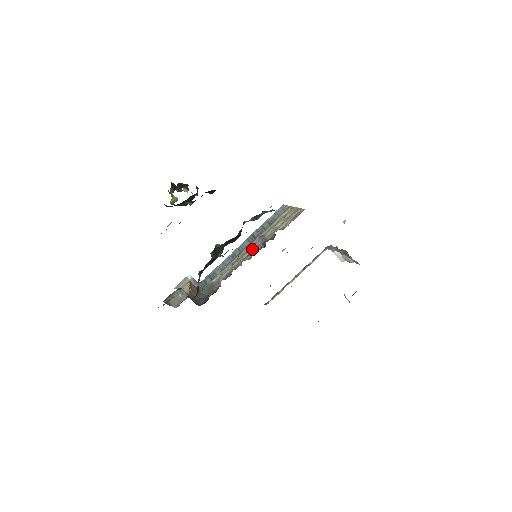
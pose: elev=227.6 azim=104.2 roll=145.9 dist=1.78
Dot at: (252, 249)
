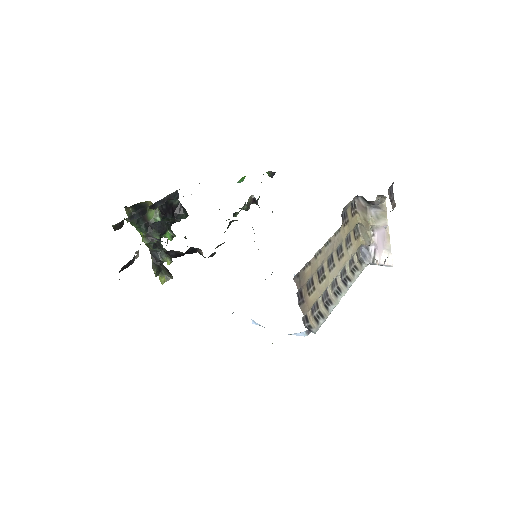
Dot at: occluded
